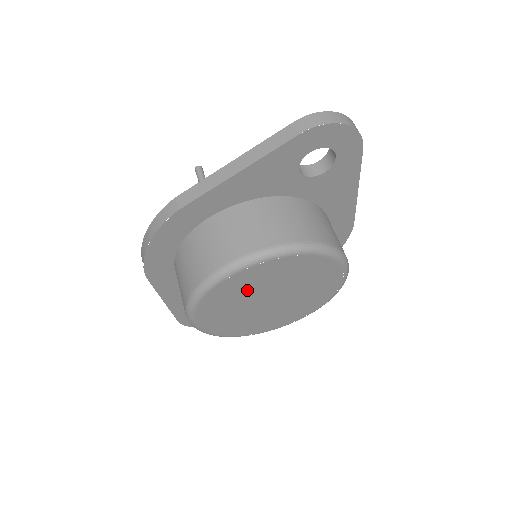
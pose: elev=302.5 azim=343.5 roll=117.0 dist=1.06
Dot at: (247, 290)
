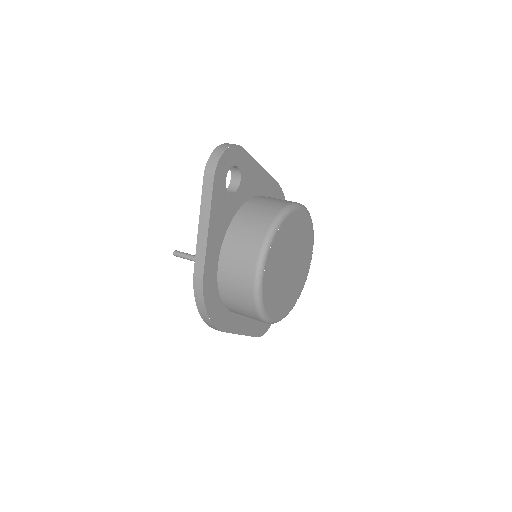
Dot at: (276, 274)
